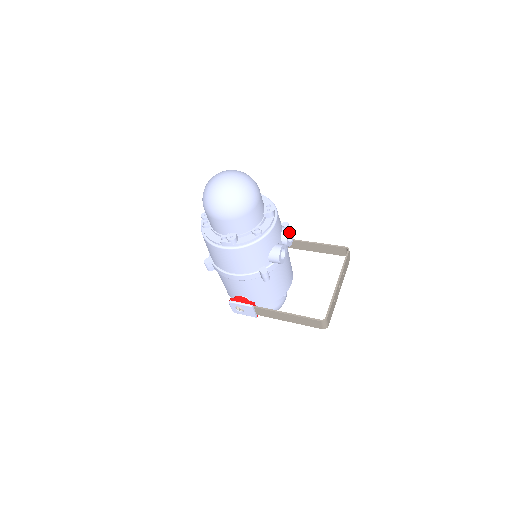
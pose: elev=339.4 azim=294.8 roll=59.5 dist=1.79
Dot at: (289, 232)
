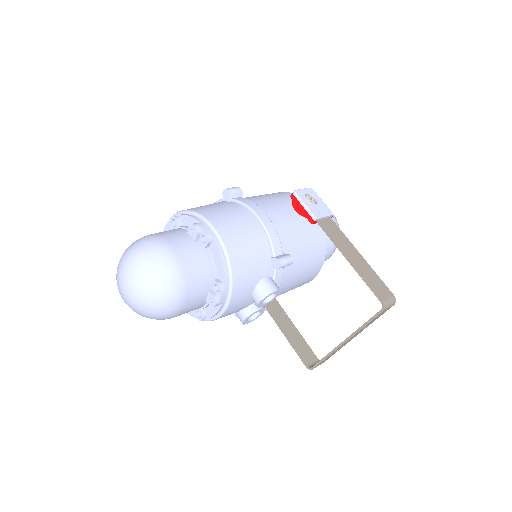
Dot at: (261, 301)
